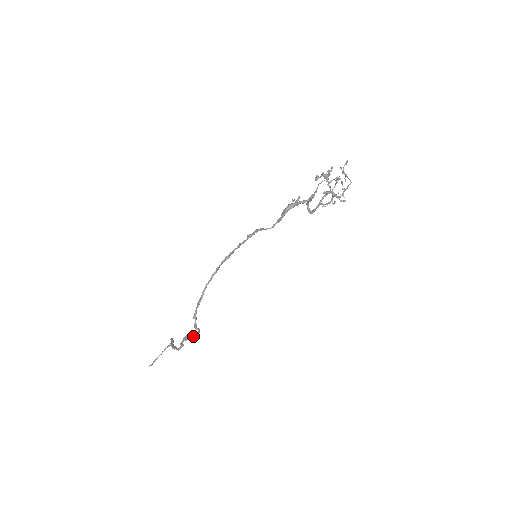
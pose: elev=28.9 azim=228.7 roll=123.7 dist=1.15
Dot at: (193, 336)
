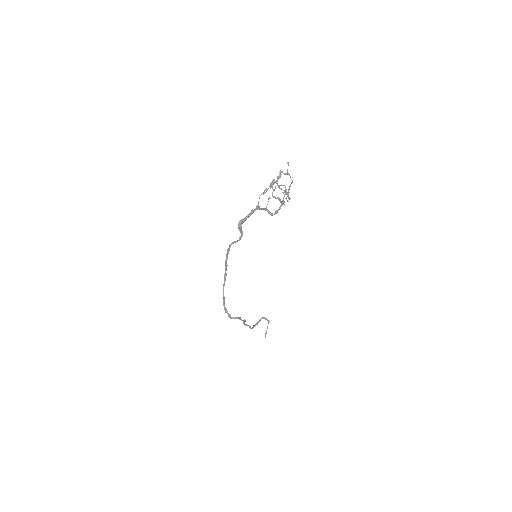
Dot at: (243, 321)
